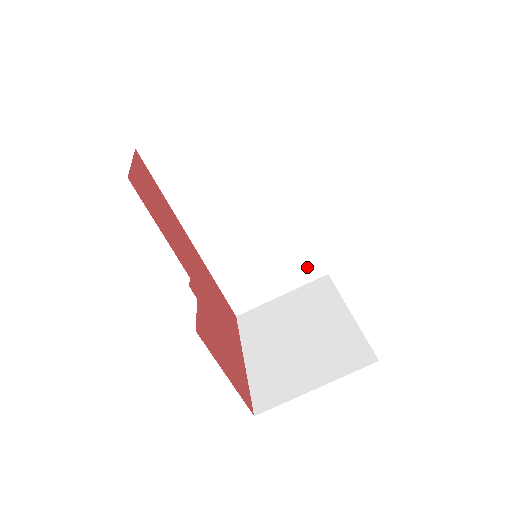
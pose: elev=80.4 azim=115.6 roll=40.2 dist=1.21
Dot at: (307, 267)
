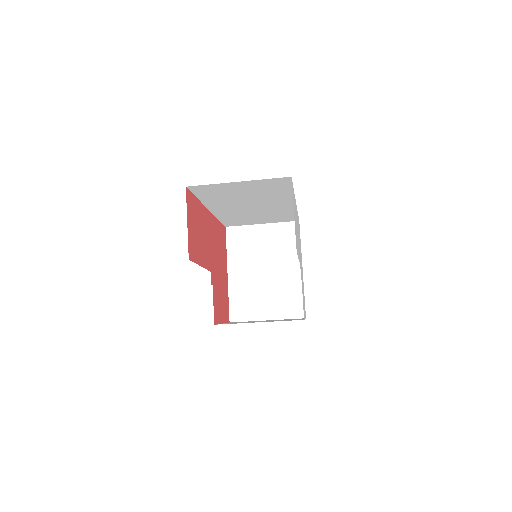
Dot at: (286, 219)
